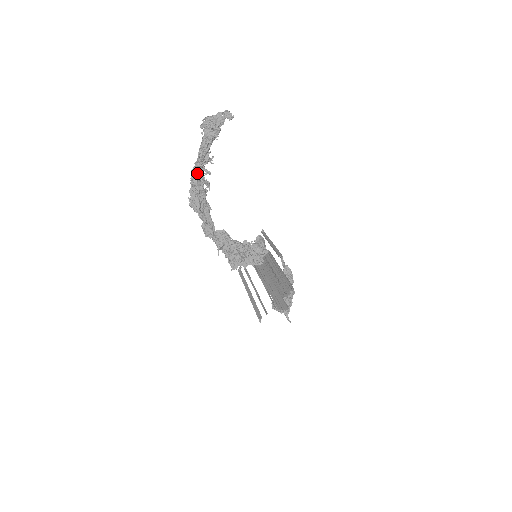
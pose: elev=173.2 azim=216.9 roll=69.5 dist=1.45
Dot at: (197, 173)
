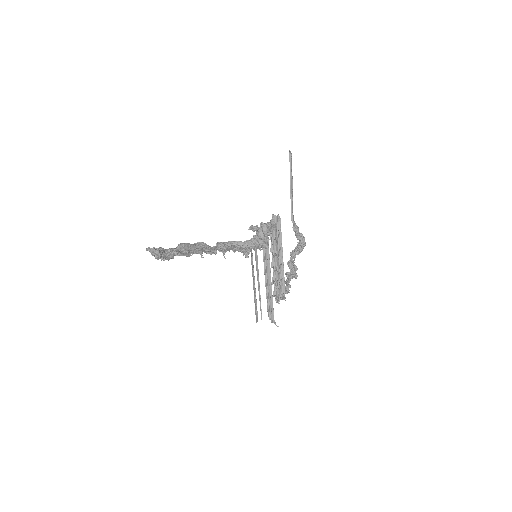
Dot at: (169, 259)
